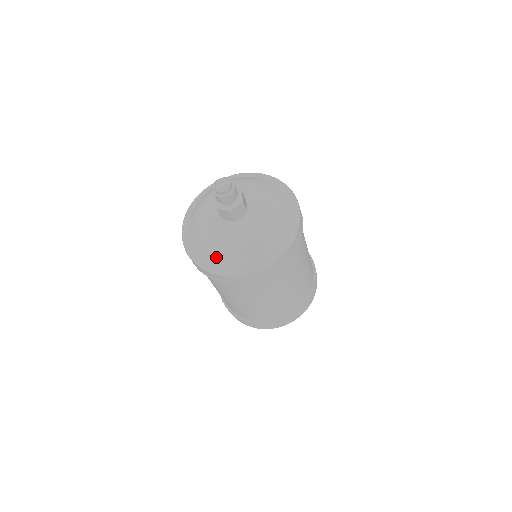
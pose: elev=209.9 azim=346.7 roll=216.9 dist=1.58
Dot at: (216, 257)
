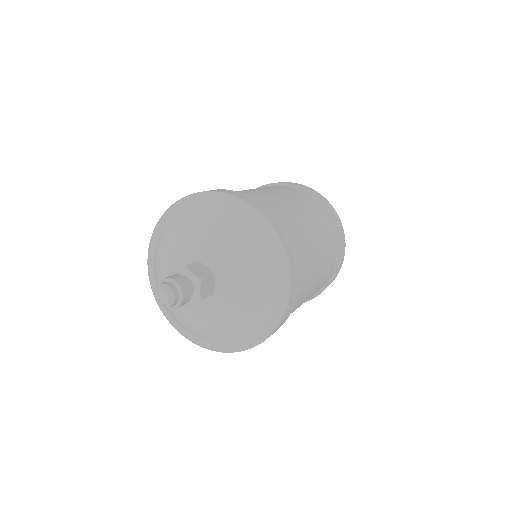
Dot at: (179, 323)
